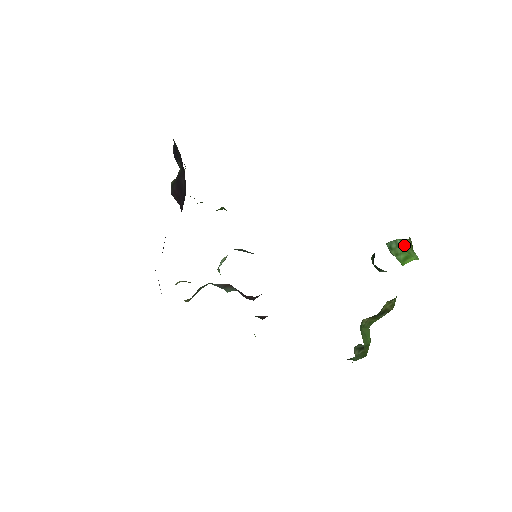
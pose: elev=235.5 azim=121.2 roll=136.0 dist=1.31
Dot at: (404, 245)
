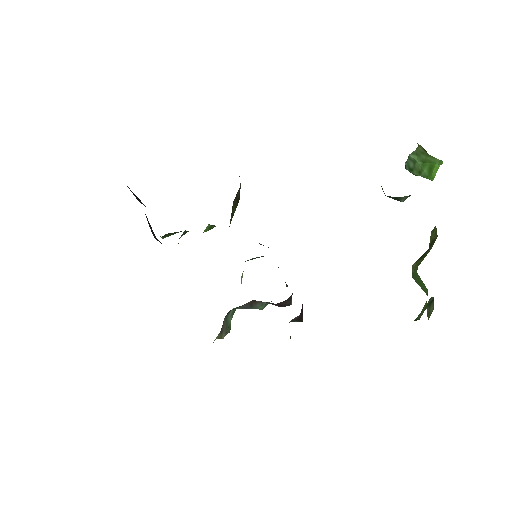
Dot at: (419, 156)
